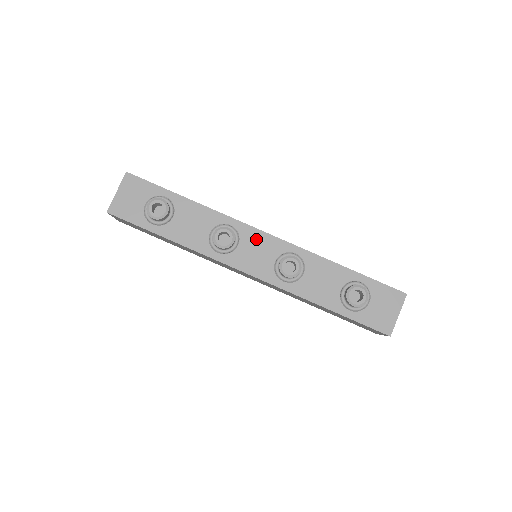
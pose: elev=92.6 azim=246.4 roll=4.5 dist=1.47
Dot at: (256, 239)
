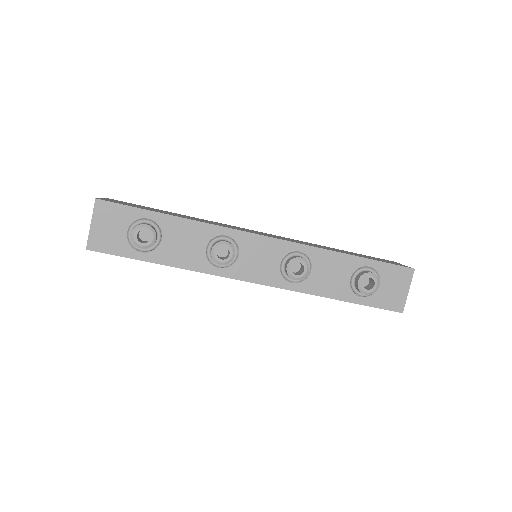
Dot at: (256, 245)
